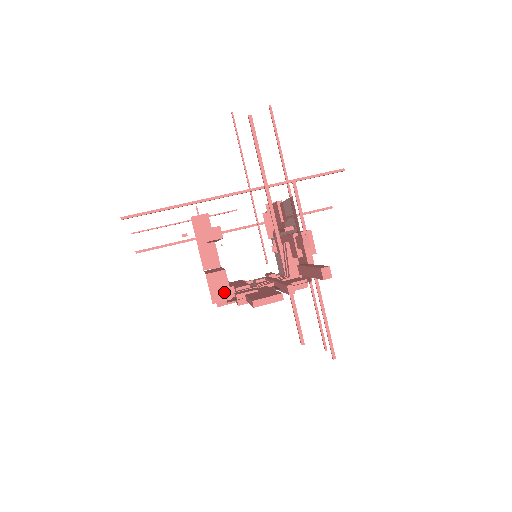
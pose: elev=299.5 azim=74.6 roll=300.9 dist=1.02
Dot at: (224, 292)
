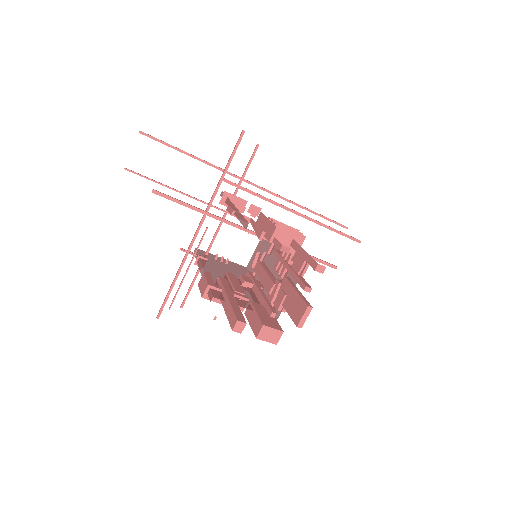
Dot at: (275, 334)
